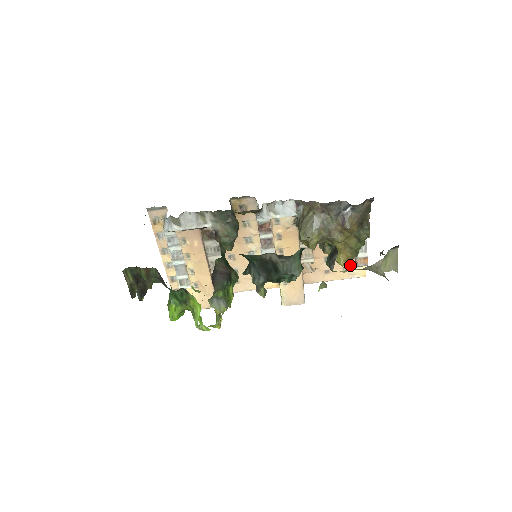
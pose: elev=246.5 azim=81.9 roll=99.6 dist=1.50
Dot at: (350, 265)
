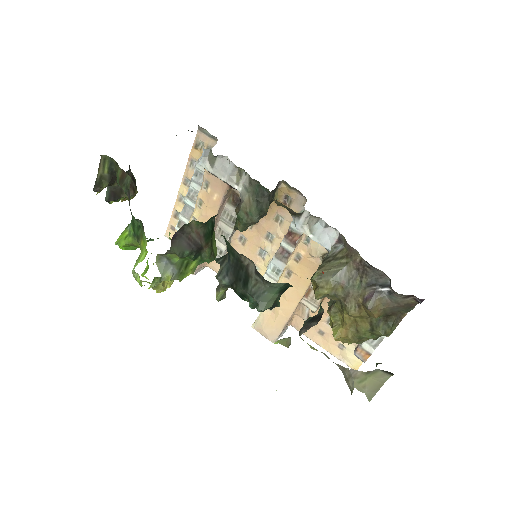
Dot at: (349, 346)
